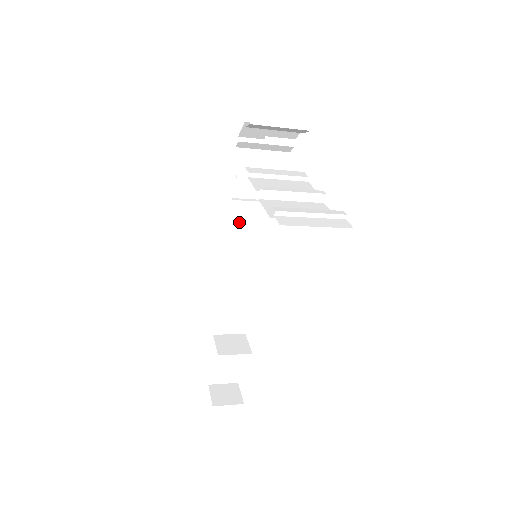
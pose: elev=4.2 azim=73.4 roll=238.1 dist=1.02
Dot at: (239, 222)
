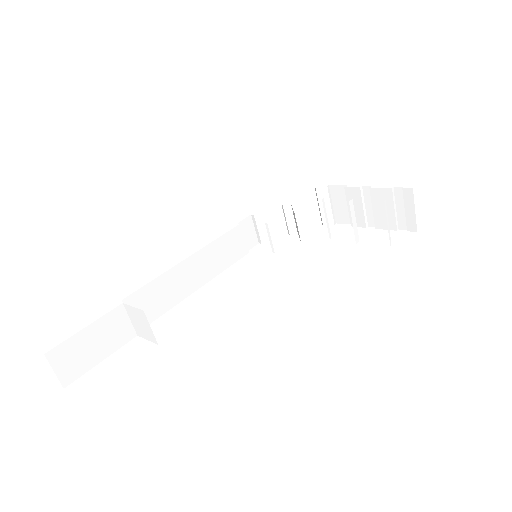
Dot at: (229, 240)
